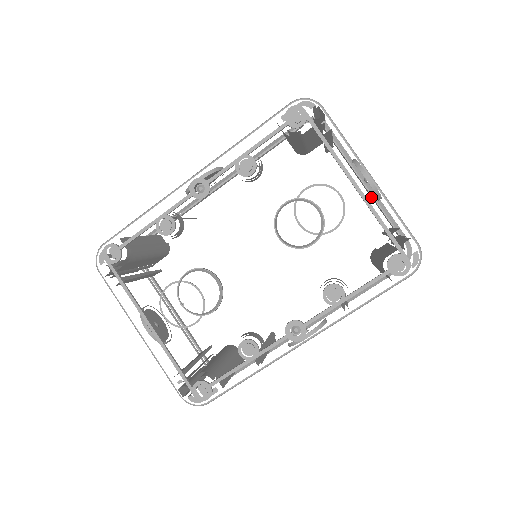
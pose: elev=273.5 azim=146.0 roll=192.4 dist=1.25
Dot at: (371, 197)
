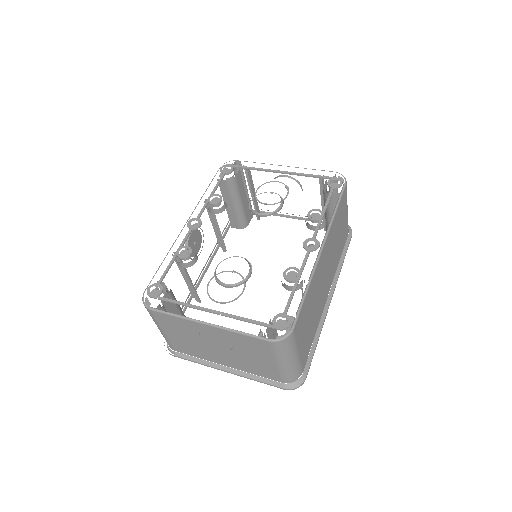
Dot at: occluded
